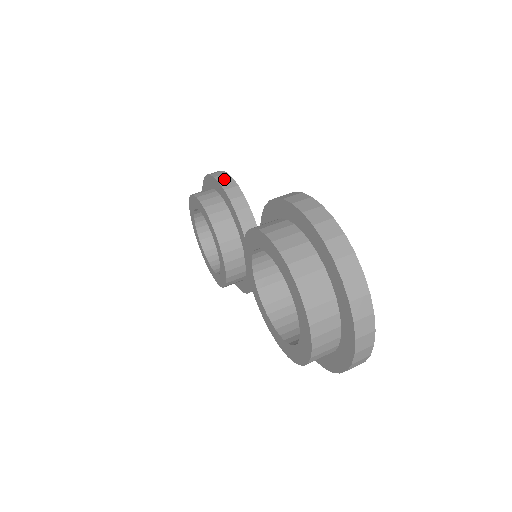
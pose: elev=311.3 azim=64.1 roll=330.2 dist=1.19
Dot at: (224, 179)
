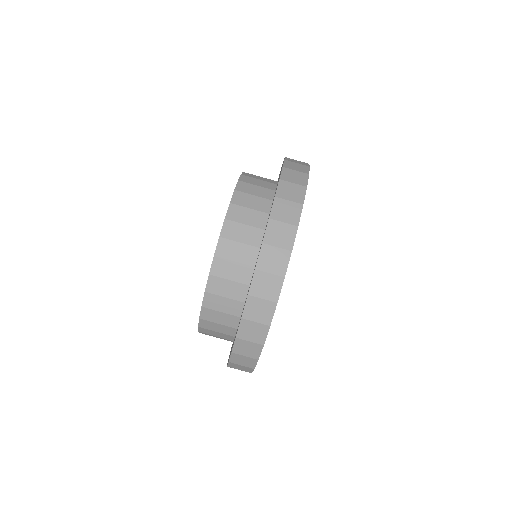
Dot at: occluded
